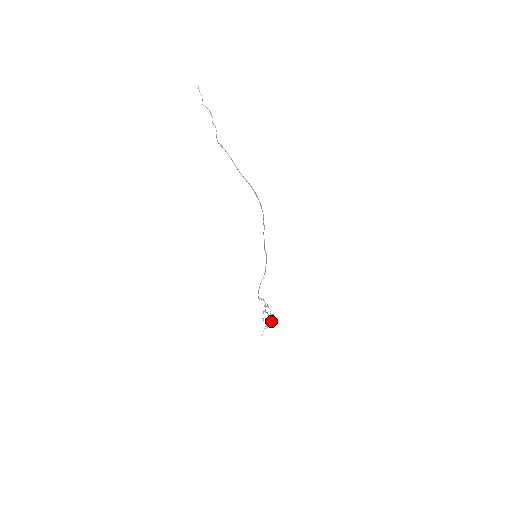
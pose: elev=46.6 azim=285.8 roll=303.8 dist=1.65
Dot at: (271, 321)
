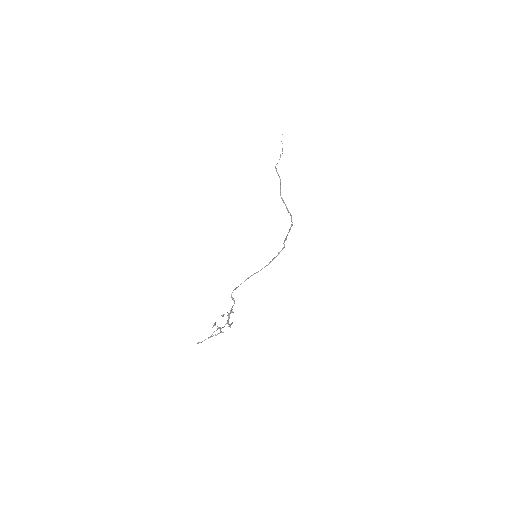
Dot at: (222, 332)
